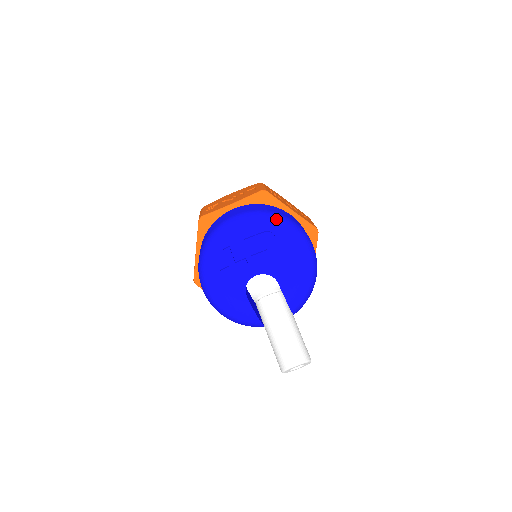
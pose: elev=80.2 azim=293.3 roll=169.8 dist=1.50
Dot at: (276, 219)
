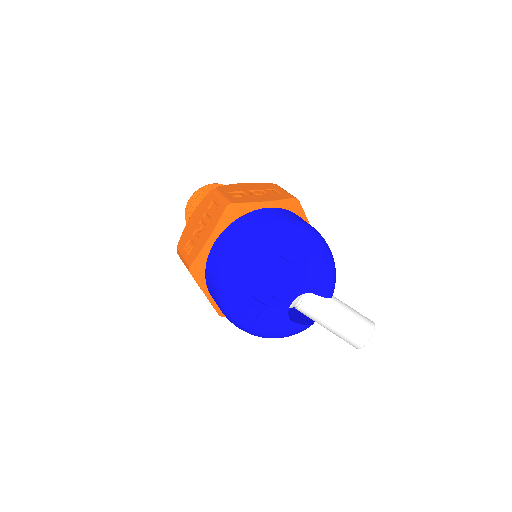
Dot at: (268, 236)
